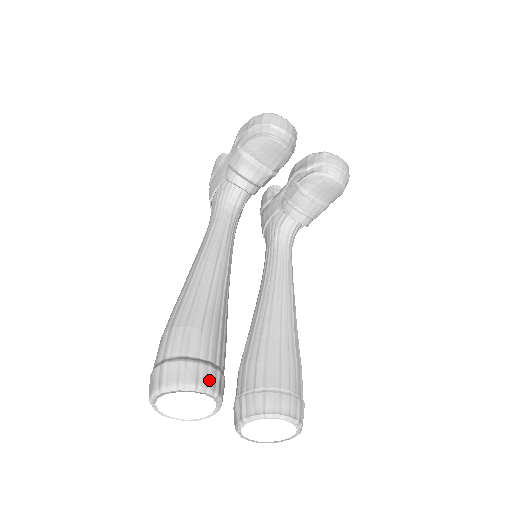
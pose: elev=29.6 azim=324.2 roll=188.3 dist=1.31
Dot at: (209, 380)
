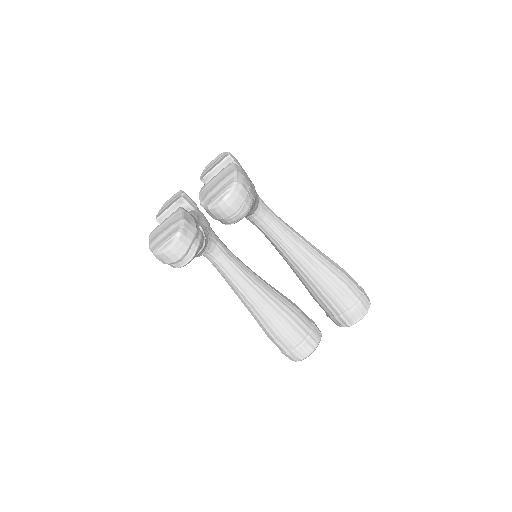
Dot at: (305, 353)
